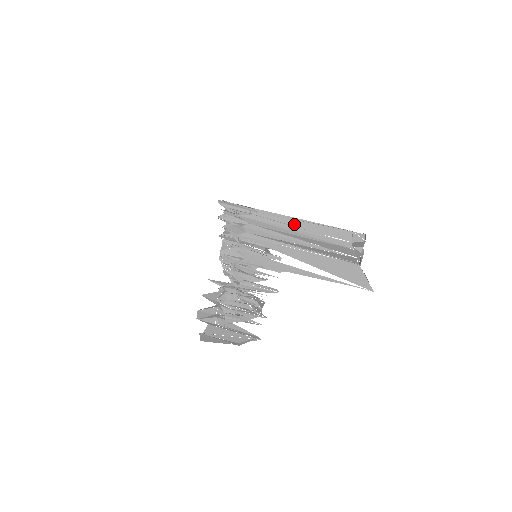
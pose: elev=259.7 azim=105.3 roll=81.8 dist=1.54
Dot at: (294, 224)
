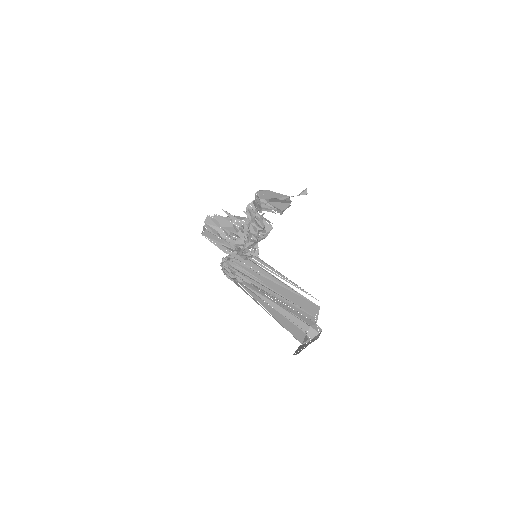
Dot at: (278, 302)
